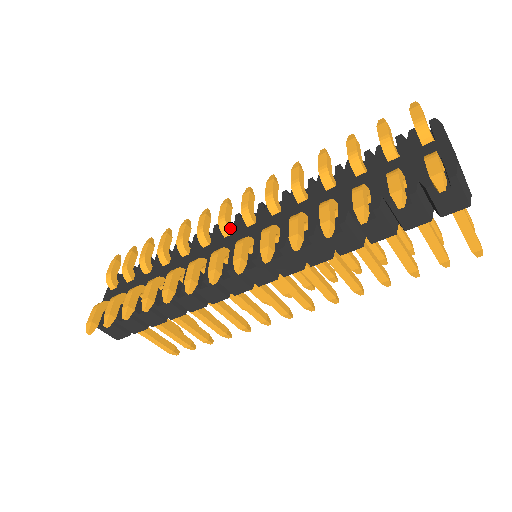
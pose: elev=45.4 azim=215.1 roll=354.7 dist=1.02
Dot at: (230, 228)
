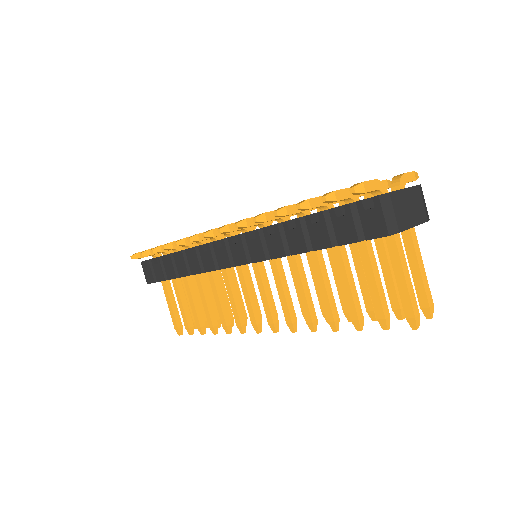
Dot at: (253, 228)
